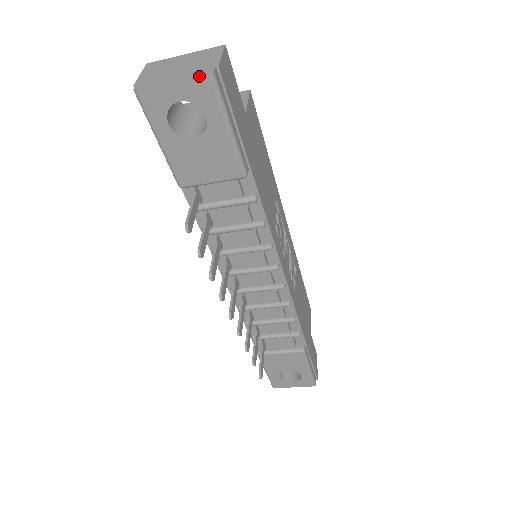
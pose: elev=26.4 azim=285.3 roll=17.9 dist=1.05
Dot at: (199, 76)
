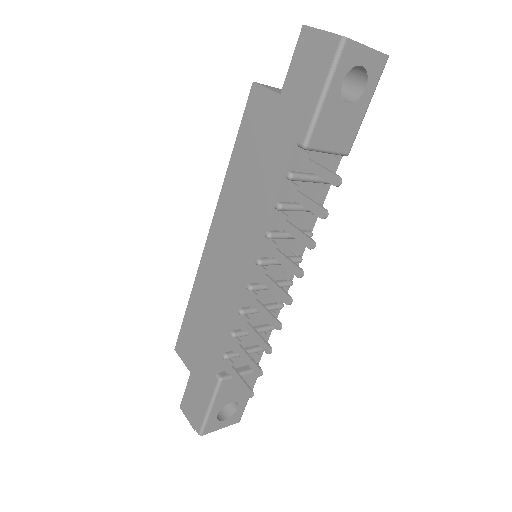
Dot at: occluded
